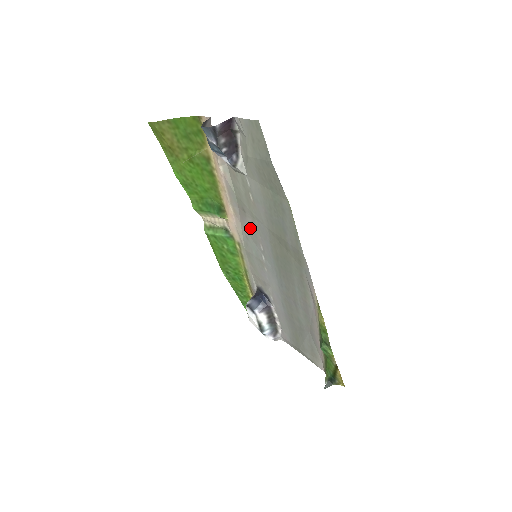
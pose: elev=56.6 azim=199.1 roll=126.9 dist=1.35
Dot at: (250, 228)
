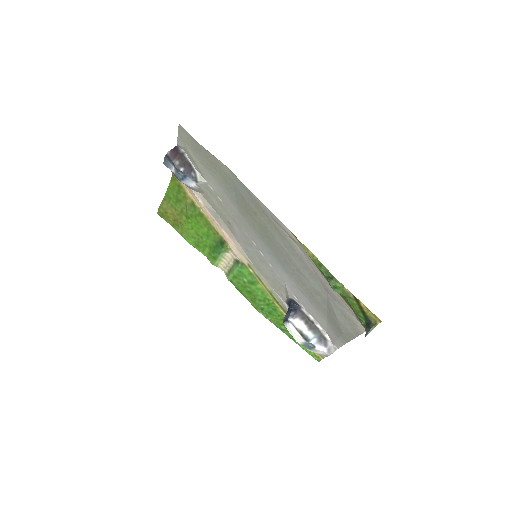
Dot at: (240, 235)
